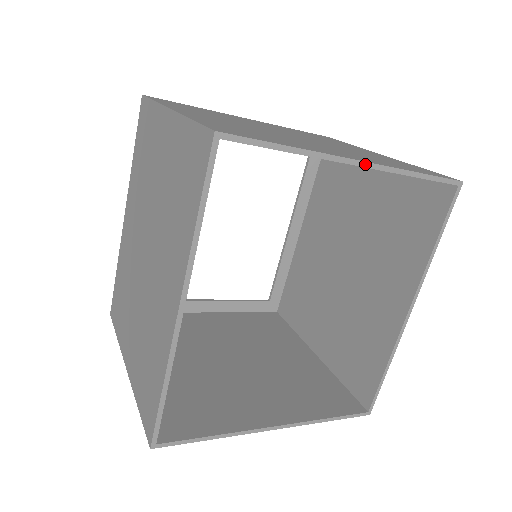
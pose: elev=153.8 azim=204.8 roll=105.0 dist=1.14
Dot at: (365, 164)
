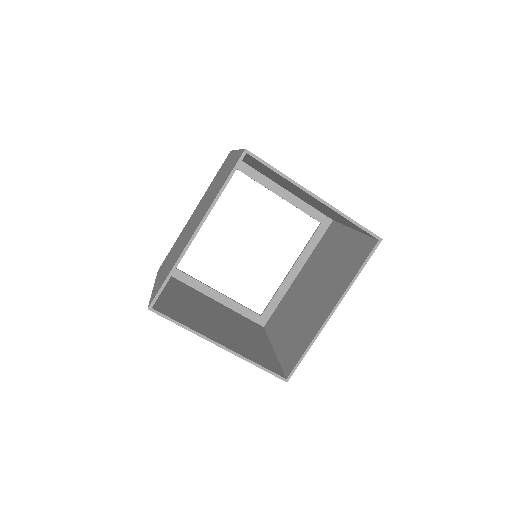
Dot at: (320, 199)
